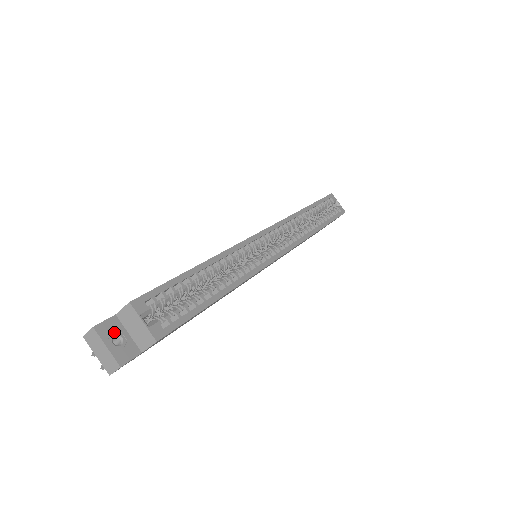
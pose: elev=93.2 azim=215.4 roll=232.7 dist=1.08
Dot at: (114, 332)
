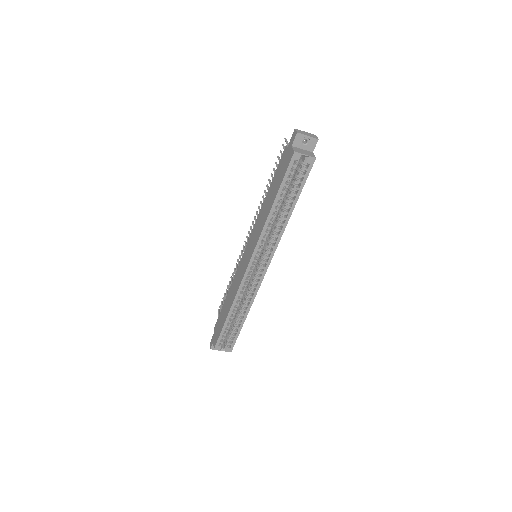
Dot at: occluded
